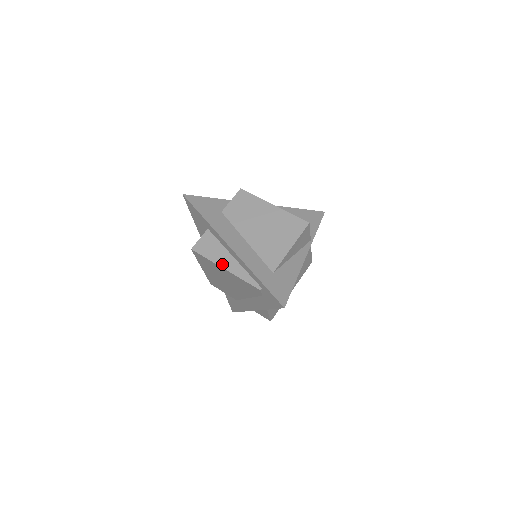
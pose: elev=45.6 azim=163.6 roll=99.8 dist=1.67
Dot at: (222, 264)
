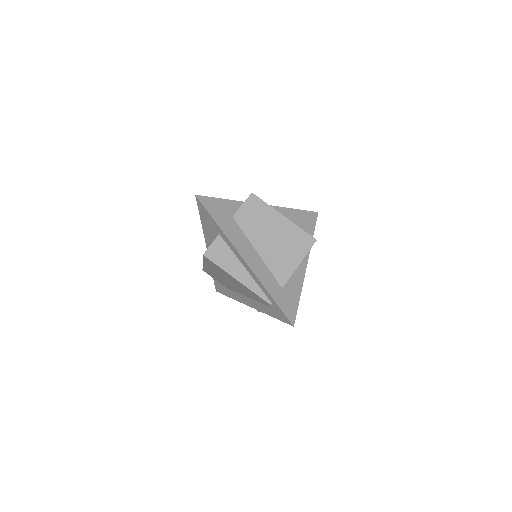
Dot at: (234, 274)
